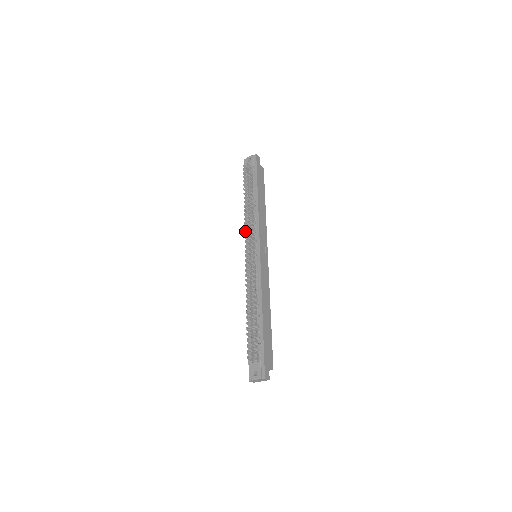
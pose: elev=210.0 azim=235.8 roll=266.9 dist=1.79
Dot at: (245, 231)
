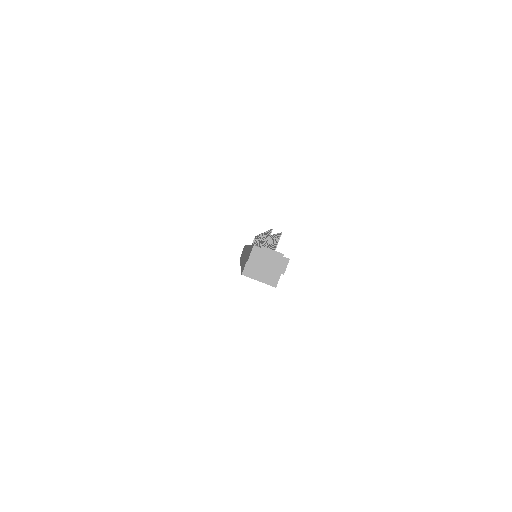
Dot at: occluded
